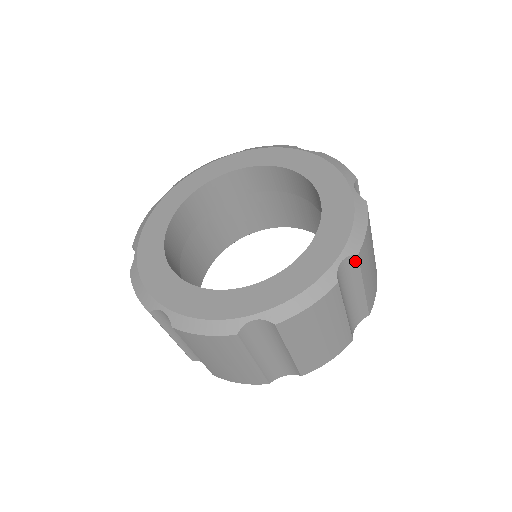
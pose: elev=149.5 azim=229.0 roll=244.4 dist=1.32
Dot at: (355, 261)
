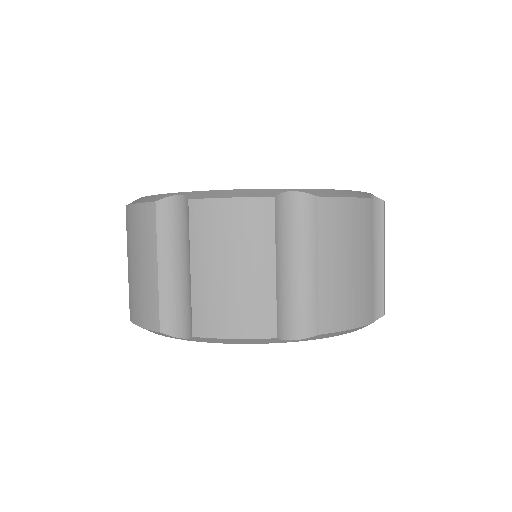
Dot at: (380, 209)
